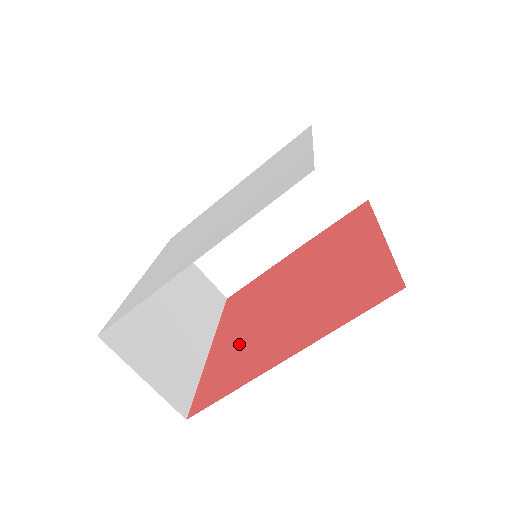
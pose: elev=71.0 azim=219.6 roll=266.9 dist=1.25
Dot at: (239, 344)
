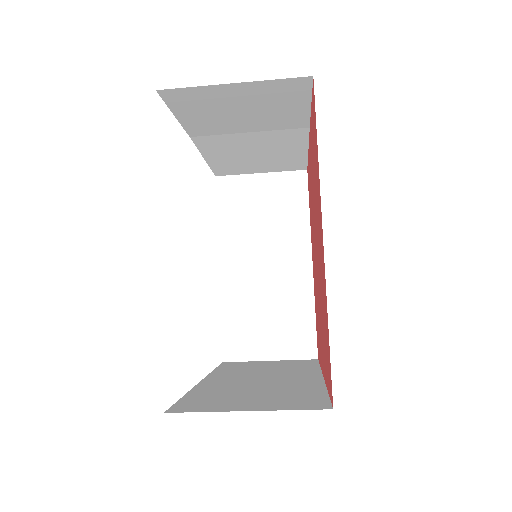
Dot at: occluded
